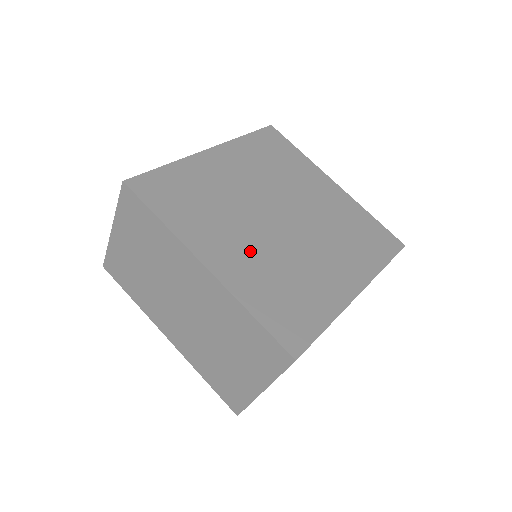
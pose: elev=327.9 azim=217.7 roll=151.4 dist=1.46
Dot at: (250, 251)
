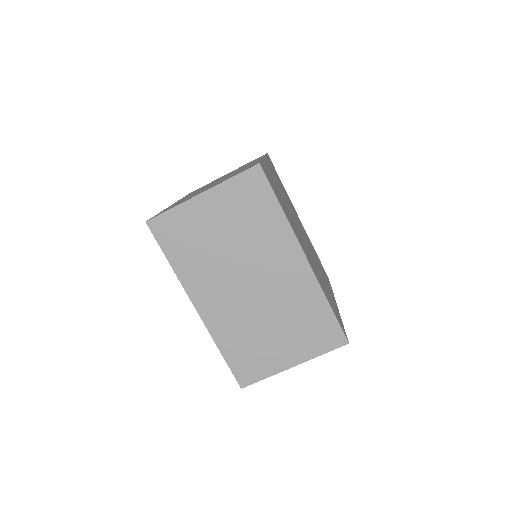
Dot at: occluded
